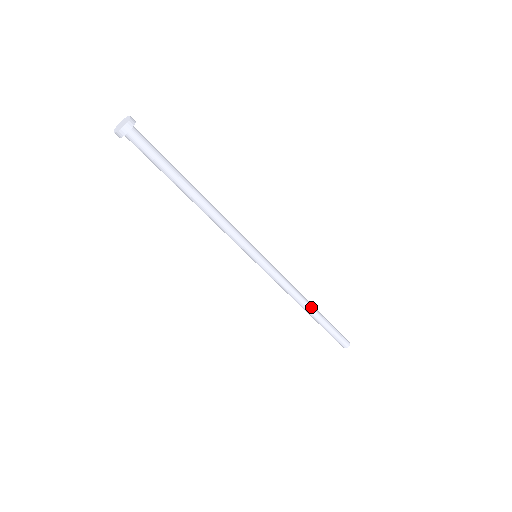
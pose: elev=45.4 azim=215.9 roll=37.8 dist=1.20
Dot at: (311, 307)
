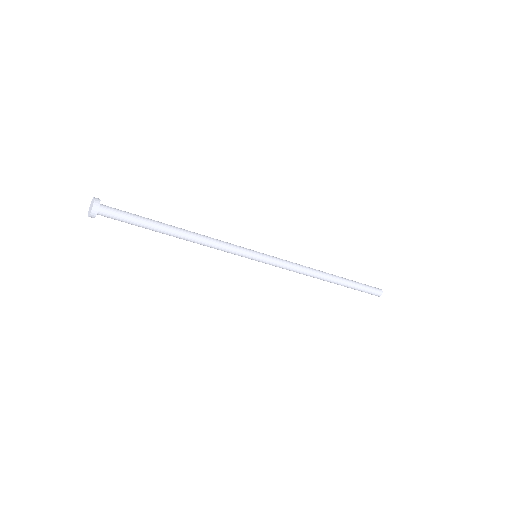
Dot at: (327, 279)
